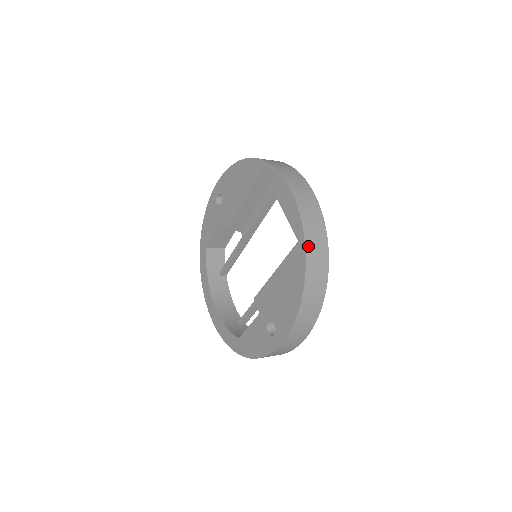
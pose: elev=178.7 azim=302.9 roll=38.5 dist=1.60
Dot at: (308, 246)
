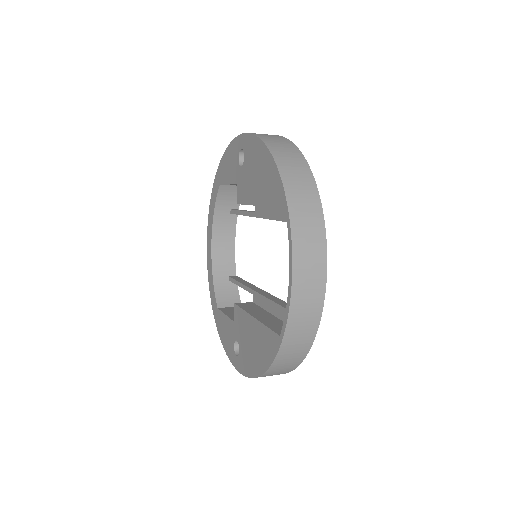
Dot at: (283, 348)
